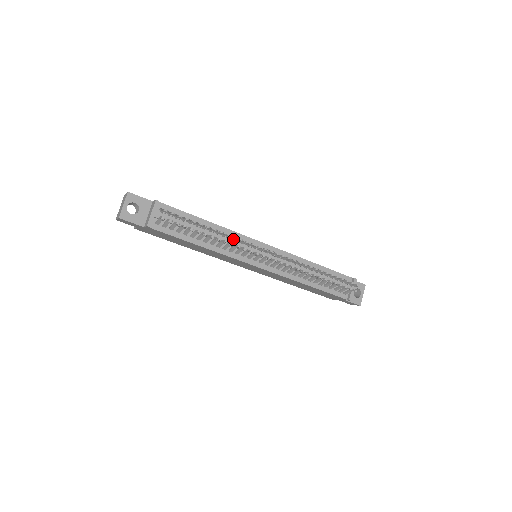
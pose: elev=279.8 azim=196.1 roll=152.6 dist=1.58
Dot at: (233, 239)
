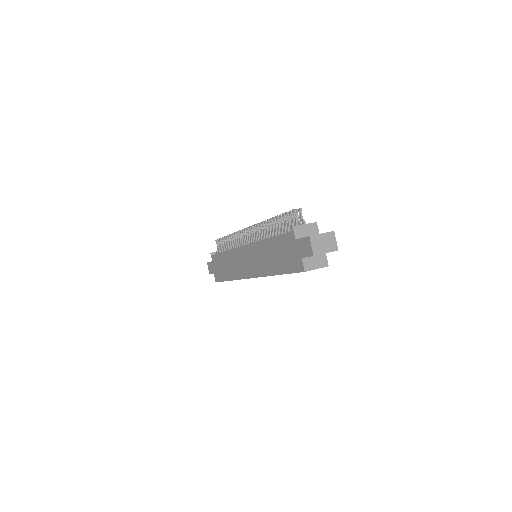
Dot at: occluded
